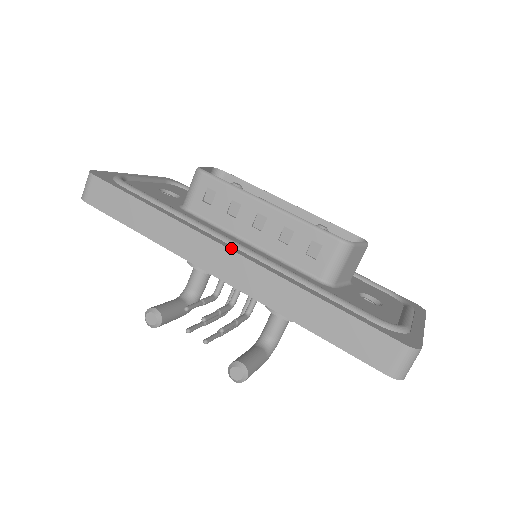
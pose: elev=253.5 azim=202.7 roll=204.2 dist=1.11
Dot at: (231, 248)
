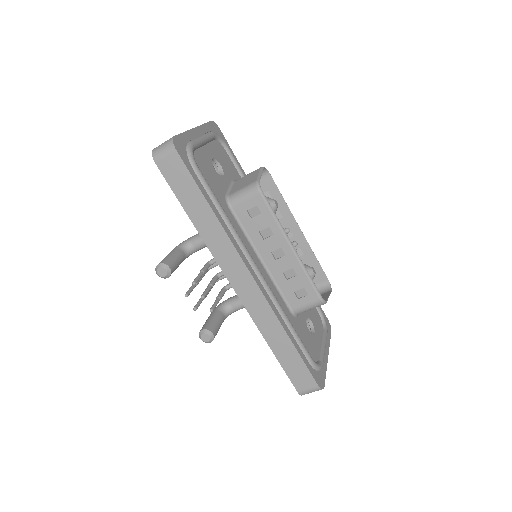
Dot at: (254, 275)
